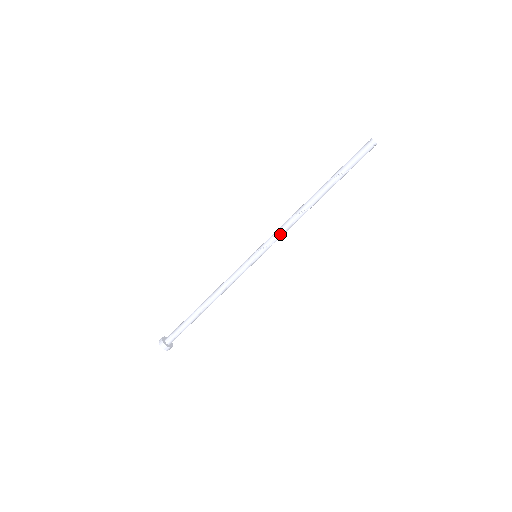
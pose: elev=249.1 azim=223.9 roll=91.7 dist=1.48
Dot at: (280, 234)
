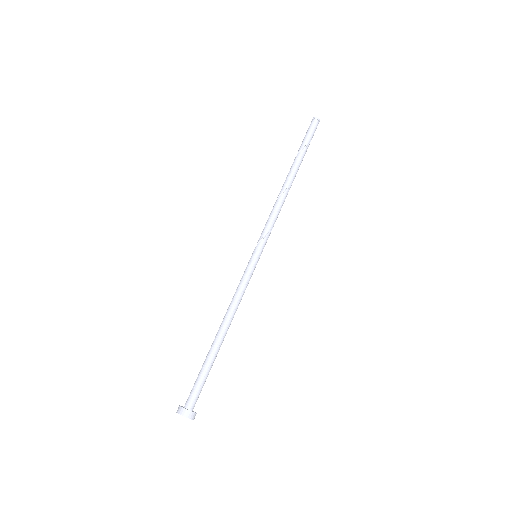
Dot at: (269, 222)
